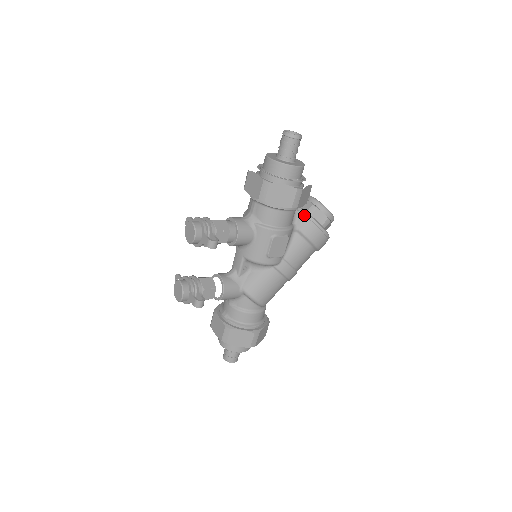
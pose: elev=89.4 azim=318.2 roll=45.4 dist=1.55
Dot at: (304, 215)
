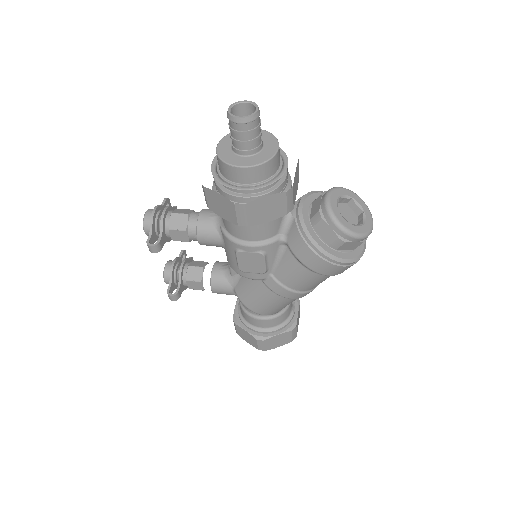
Dot at: (296, 226)
